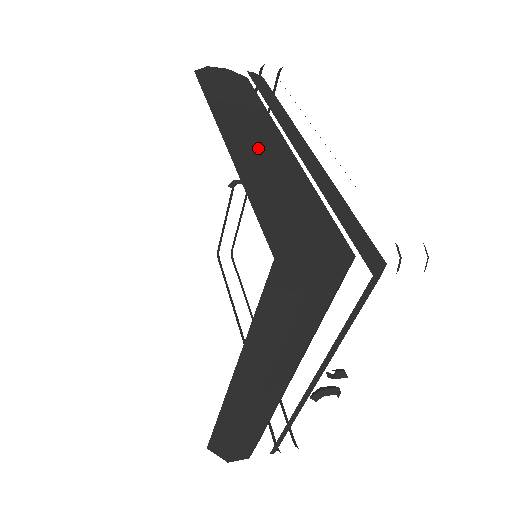
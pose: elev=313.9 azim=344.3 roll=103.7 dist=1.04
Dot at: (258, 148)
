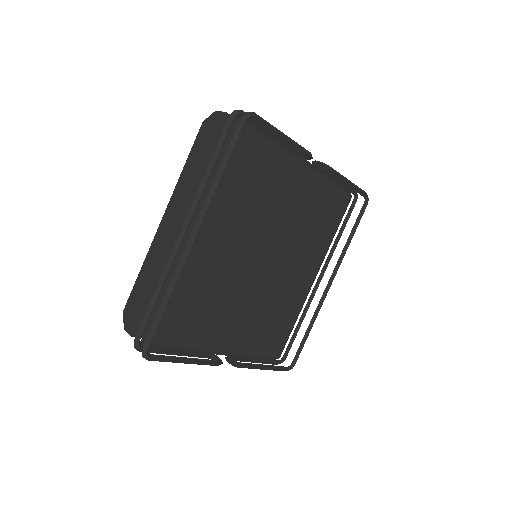
Dot at: (170, 229)
